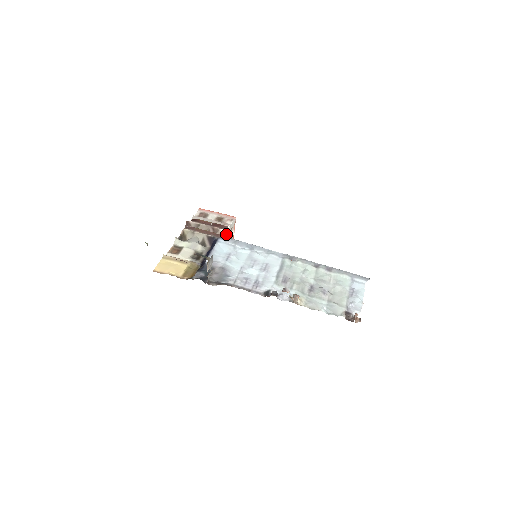
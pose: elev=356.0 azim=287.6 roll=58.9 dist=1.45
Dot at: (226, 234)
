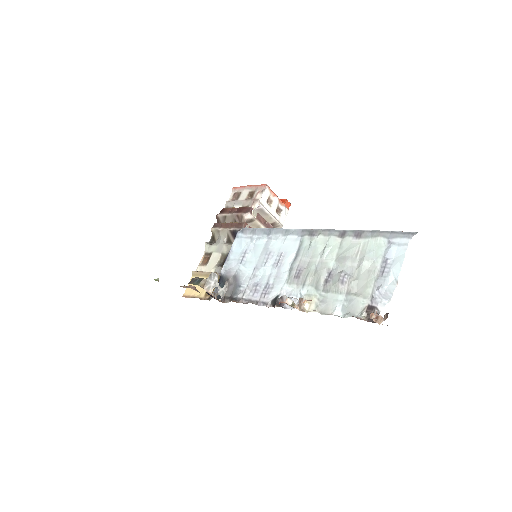
Dot at: occluded
